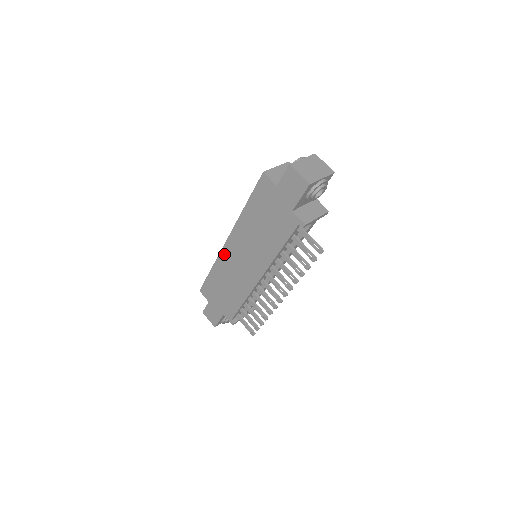
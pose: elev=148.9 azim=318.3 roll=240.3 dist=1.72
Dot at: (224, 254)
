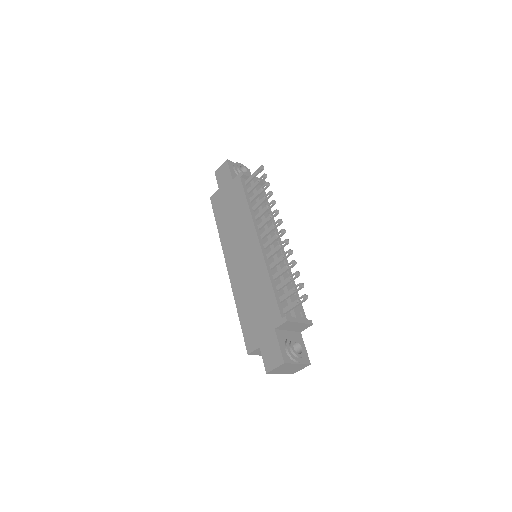
Dot at: (233, 279)
